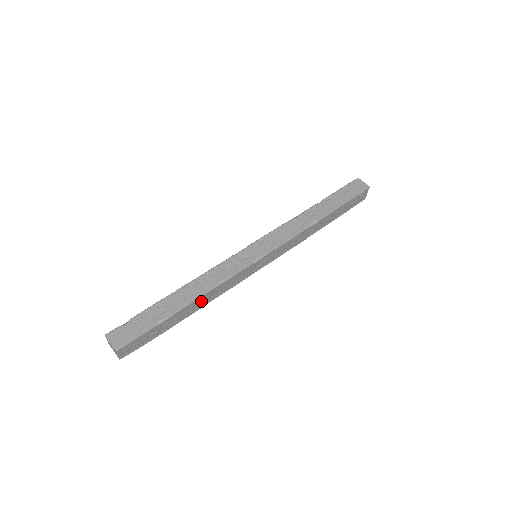
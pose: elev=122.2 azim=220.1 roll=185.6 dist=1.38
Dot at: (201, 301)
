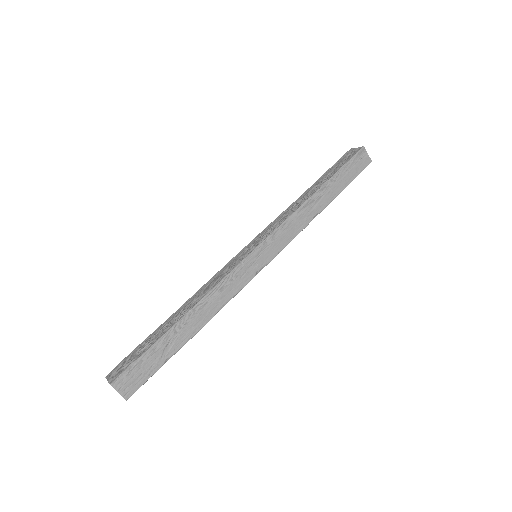
Dot at: occluded
